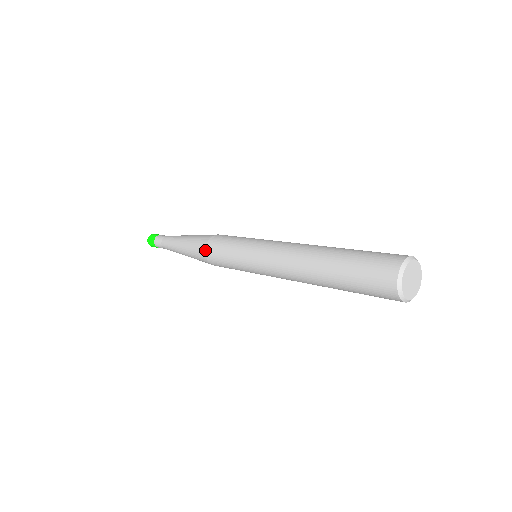
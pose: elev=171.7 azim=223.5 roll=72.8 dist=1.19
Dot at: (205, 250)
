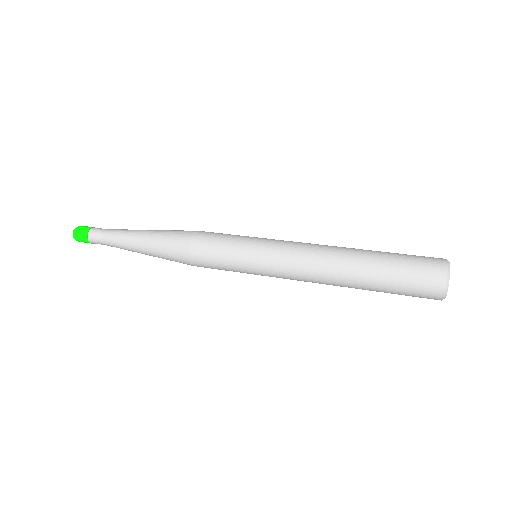
Dot at: (191, 239)
